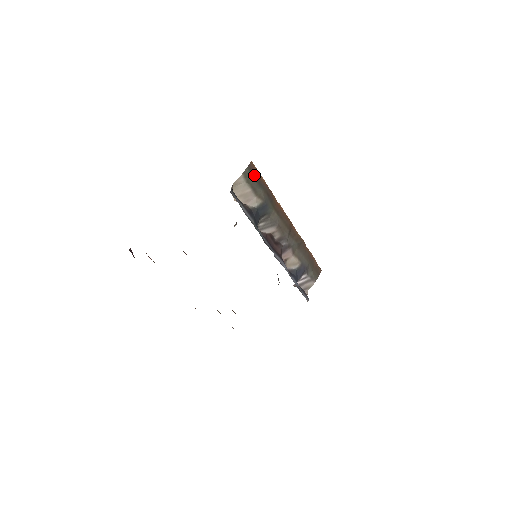
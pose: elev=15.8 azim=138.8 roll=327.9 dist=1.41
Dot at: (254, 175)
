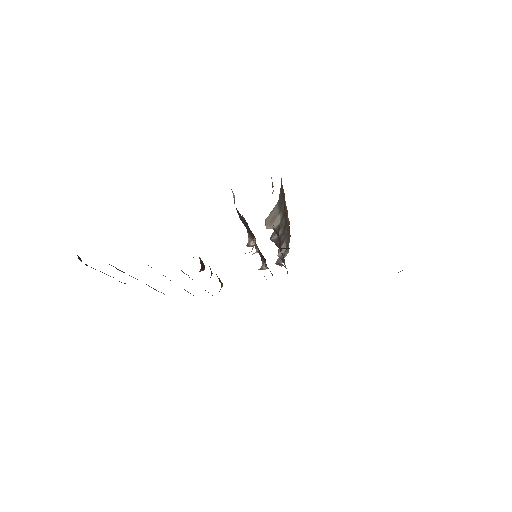
Dot at: (281, 191)
